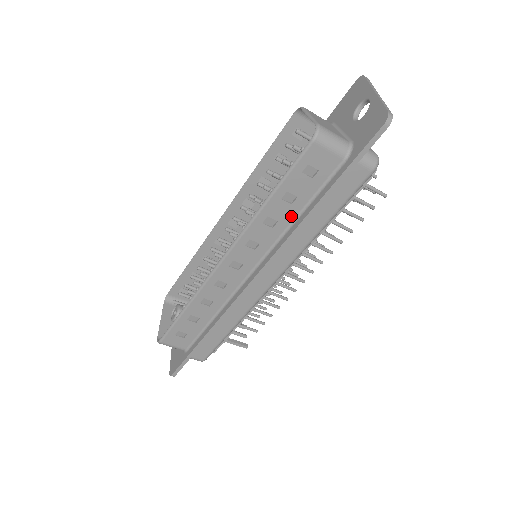
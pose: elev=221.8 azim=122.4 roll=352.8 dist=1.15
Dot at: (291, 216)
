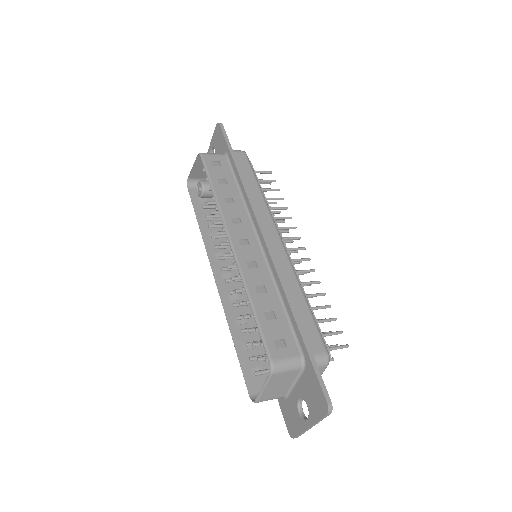
Dot at: (254, 332)
